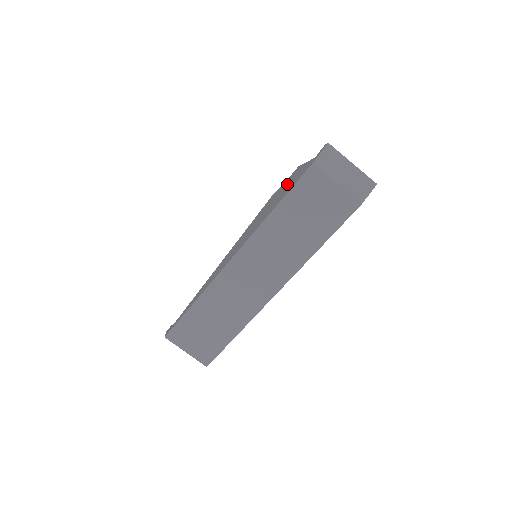
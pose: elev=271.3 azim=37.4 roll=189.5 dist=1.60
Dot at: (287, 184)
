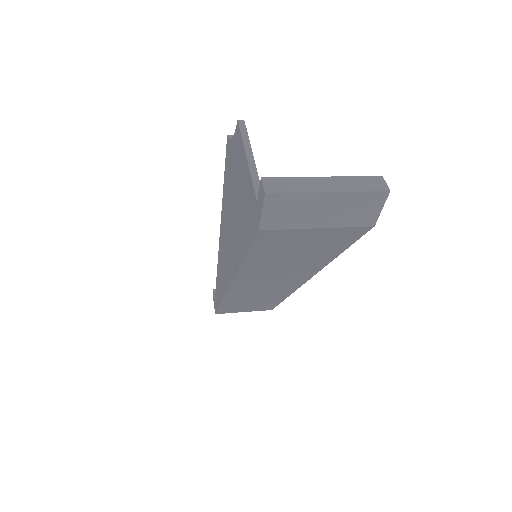
Dot at: (238, 182)
